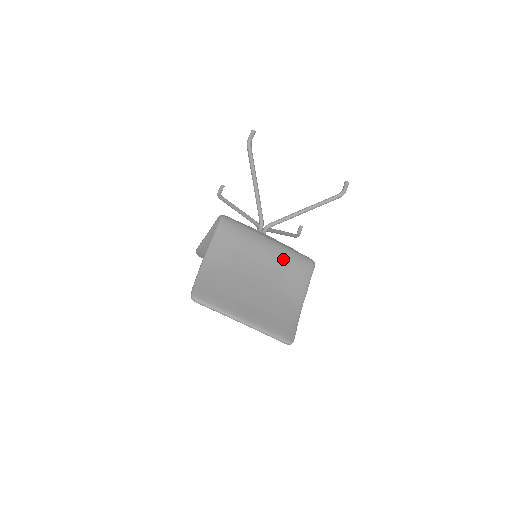
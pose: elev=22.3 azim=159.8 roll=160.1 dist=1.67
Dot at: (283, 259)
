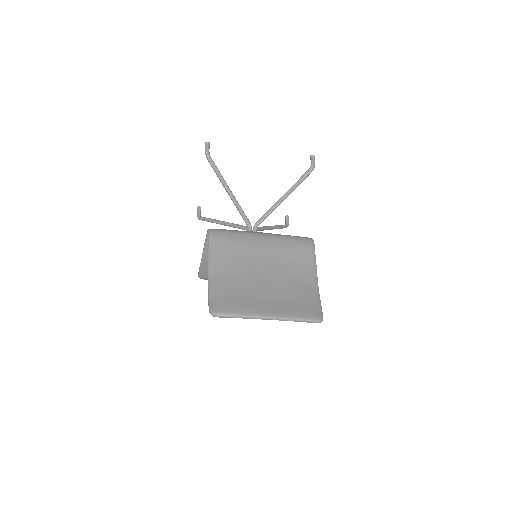
Dot at: (282, 247)
